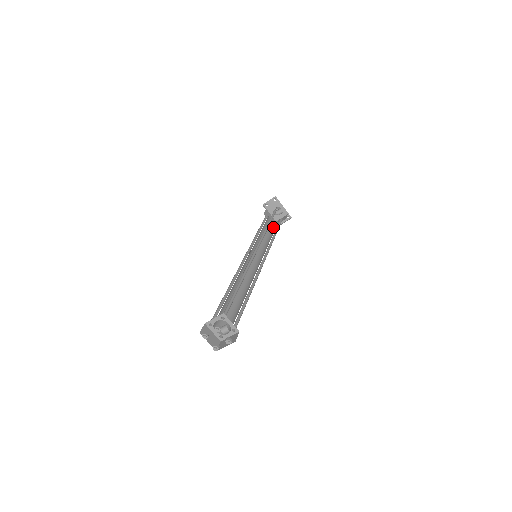
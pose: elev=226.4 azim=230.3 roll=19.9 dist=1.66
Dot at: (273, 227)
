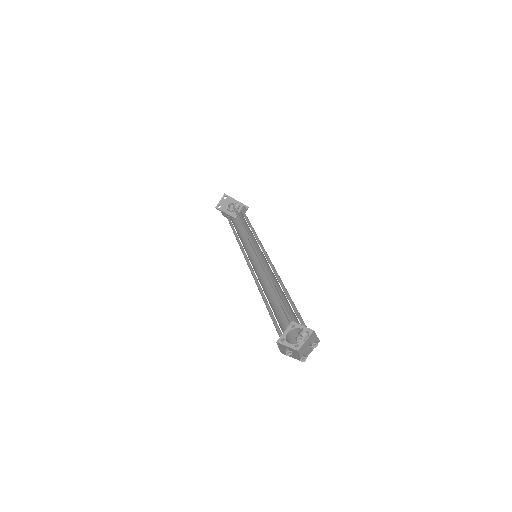
Dot at: occluded
